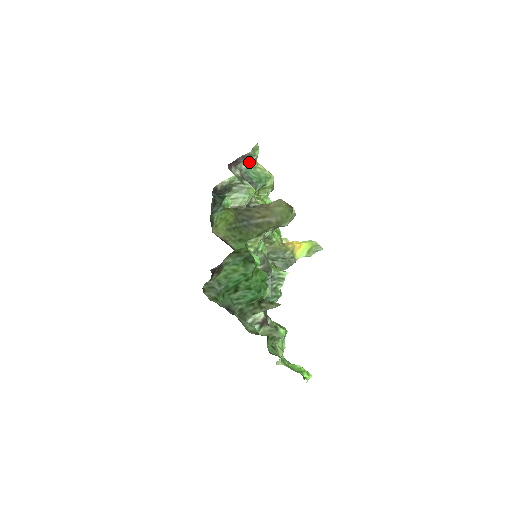
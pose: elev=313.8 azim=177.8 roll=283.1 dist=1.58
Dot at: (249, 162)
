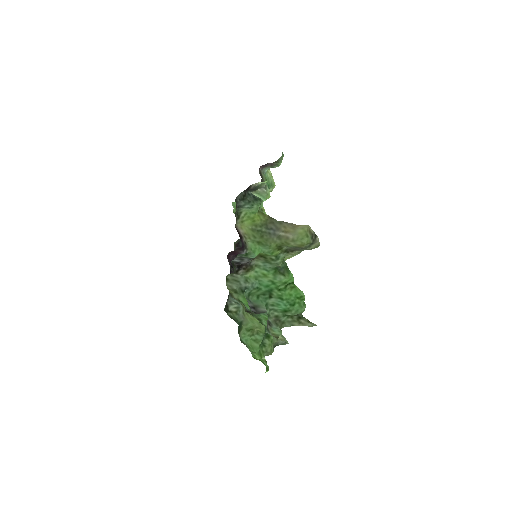
Dot at: occluded
